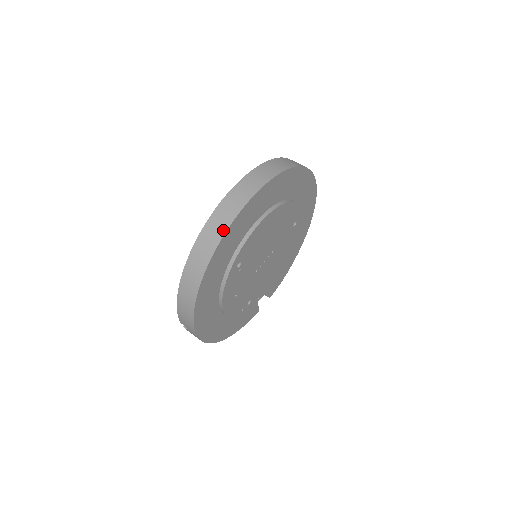
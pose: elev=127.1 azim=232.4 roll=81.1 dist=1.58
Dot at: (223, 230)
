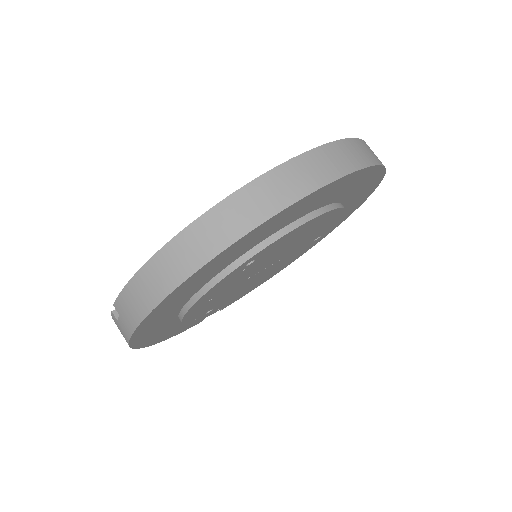
Dot at: (281, 204)
